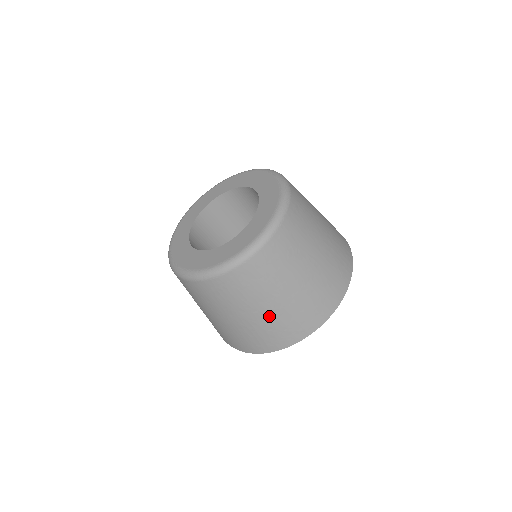
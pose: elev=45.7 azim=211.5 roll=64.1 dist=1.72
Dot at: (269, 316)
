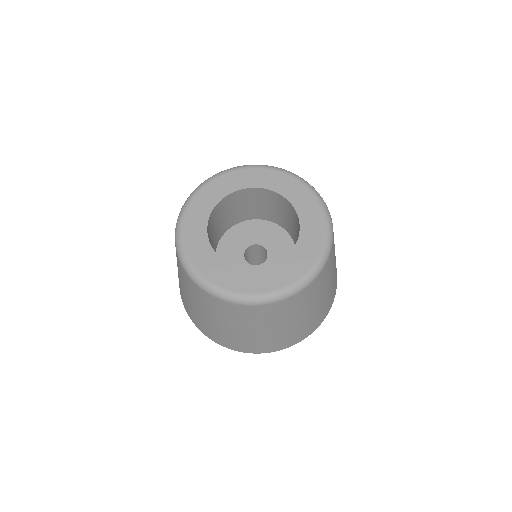
Dot at: (304, 321)
